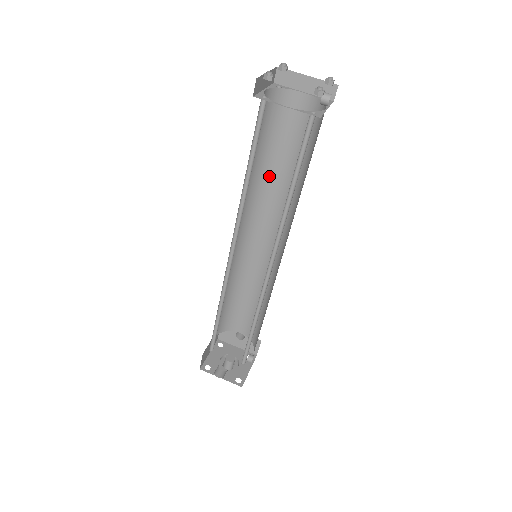
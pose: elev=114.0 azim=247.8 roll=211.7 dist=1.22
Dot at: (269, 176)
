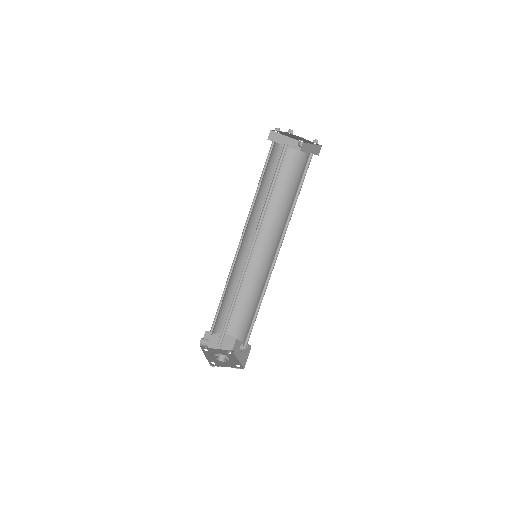
Dot at: (284, 208)
